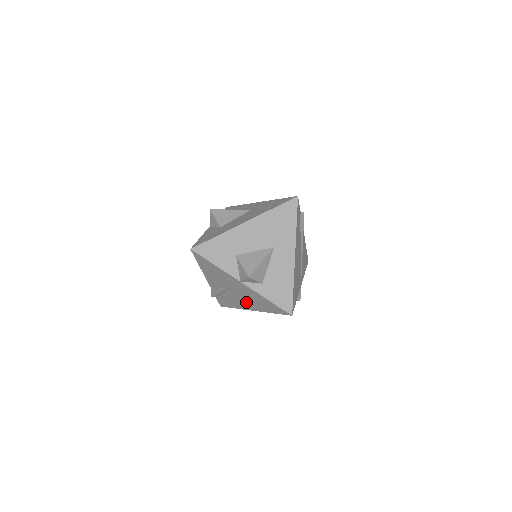
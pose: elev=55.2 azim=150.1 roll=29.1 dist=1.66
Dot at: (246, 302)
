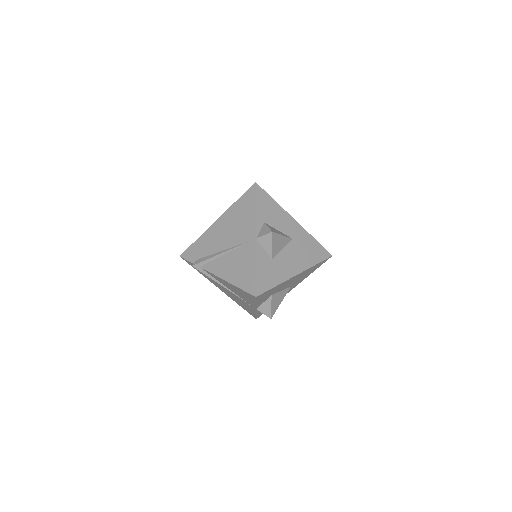
Dot at: (226, 292)
